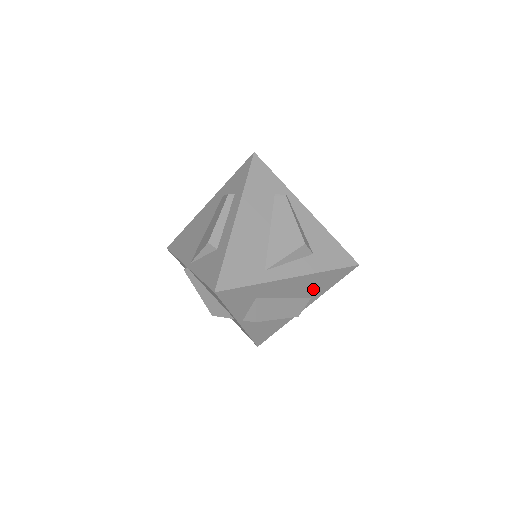
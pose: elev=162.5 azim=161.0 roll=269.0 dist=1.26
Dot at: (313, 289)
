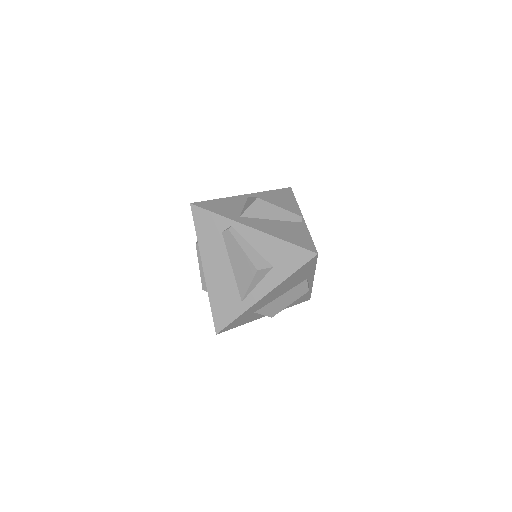
Dot at: (298, 279)
